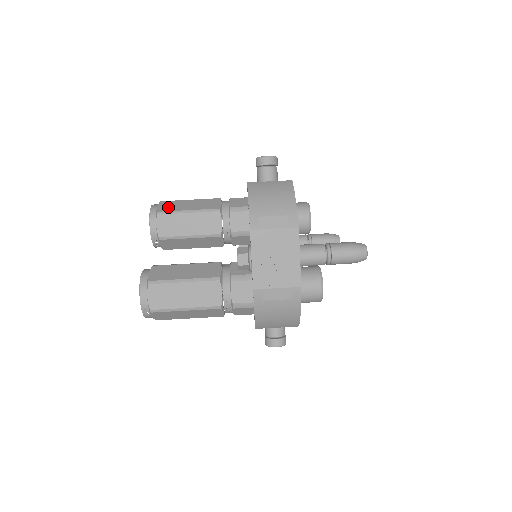
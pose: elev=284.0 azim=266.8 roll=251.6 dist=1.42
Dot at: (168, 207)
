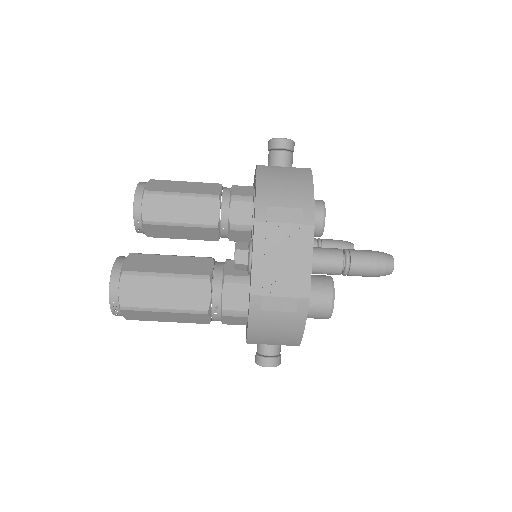
Dot at: (158, 186)
